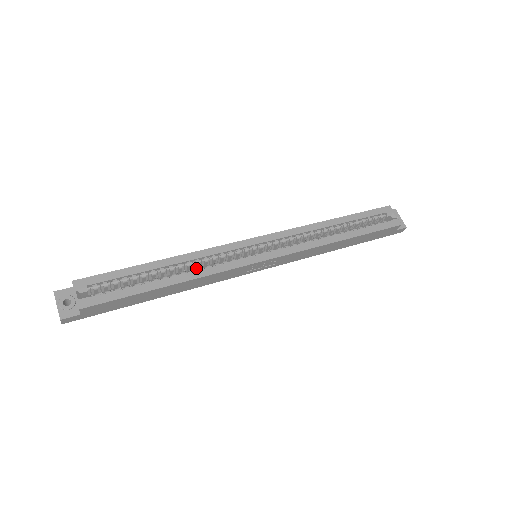
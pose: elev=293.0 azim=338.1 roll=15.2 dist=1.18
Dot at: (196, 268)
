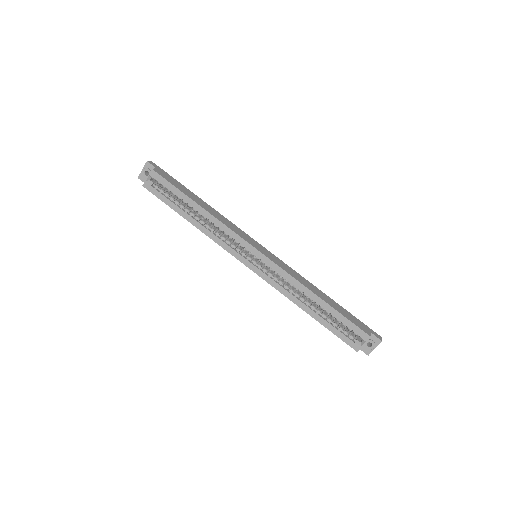
Dot at: occluded
